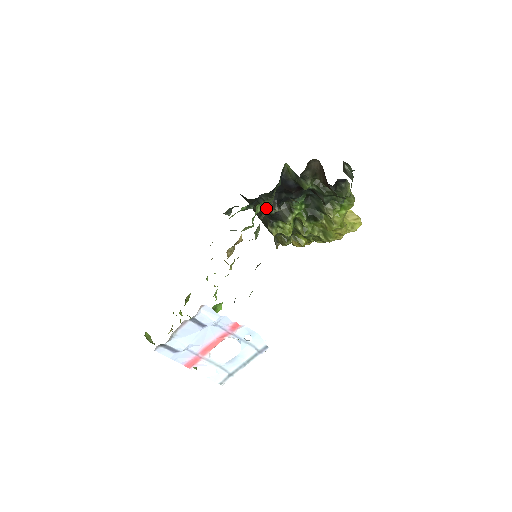
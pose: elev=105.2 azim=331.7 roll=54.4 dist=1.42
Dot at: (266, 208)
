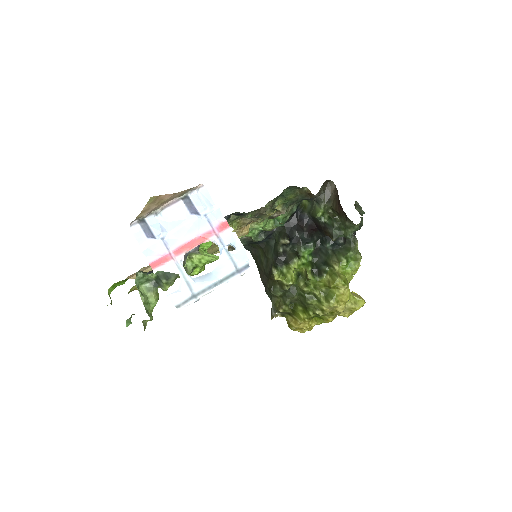
Dot at: (275, 247)
